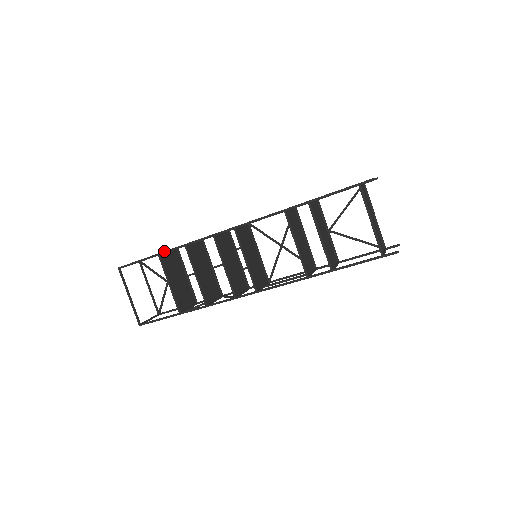
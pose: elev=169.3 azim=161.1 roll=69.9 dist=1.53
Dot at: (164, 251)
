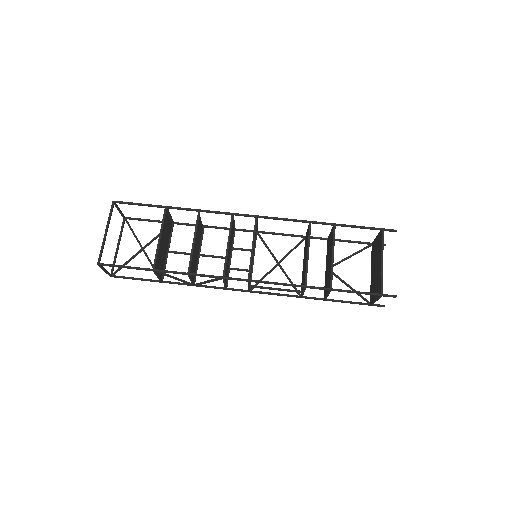
Dot at: occluded
